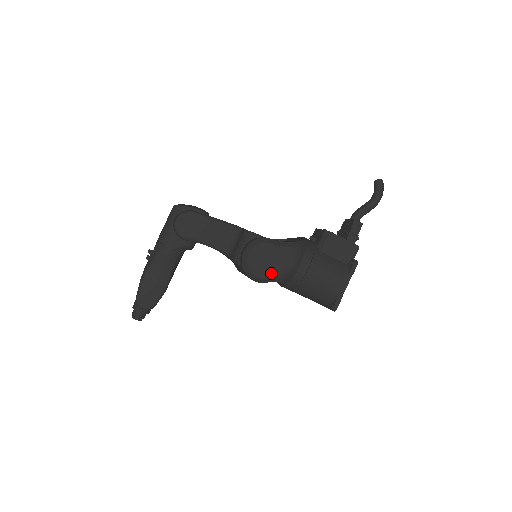
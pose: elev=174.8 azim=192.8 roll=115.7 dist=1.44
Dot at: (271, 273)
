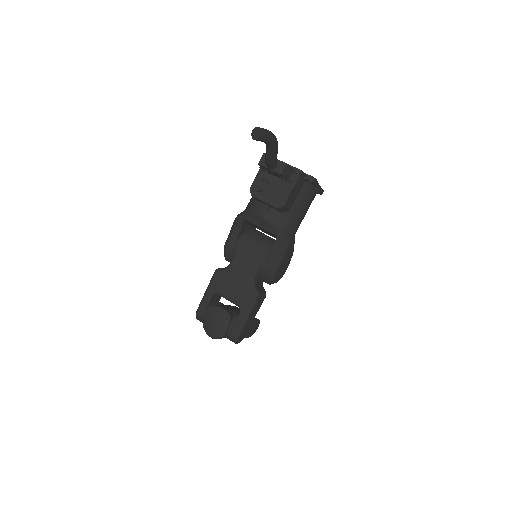
Dot at: (290, 260)
